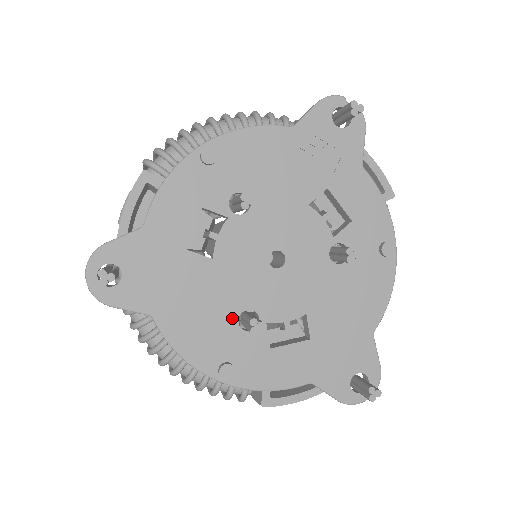
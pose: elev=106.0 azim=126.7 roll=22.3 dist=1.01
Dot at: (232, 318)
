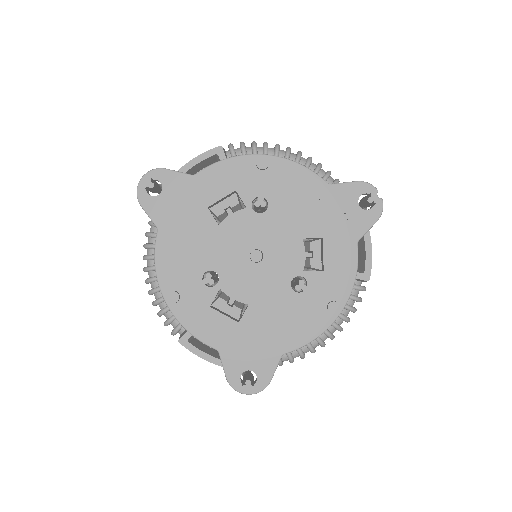
Dot at: (202, 269)
